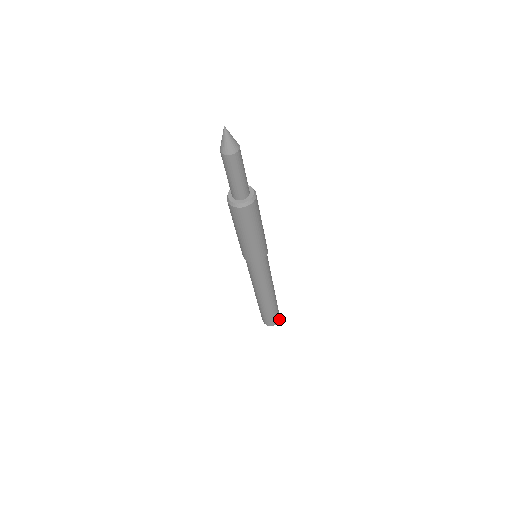
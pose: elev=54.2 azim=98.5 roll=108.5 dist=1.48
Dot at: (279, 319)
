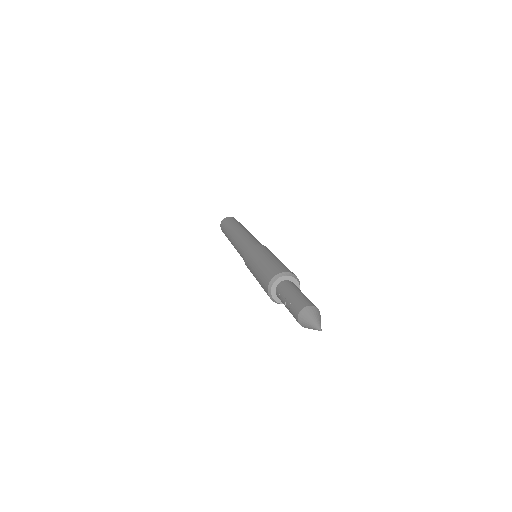
Dot at: occluded
